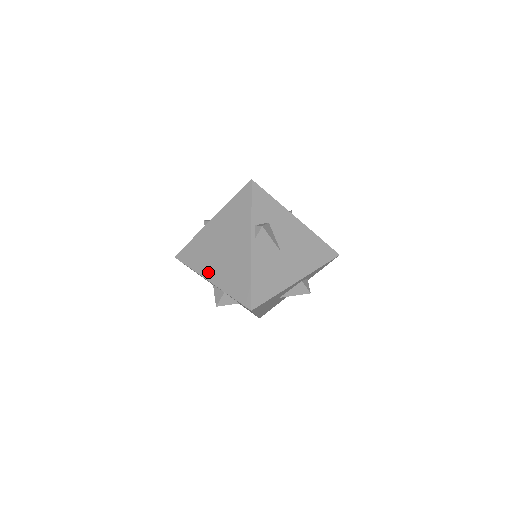
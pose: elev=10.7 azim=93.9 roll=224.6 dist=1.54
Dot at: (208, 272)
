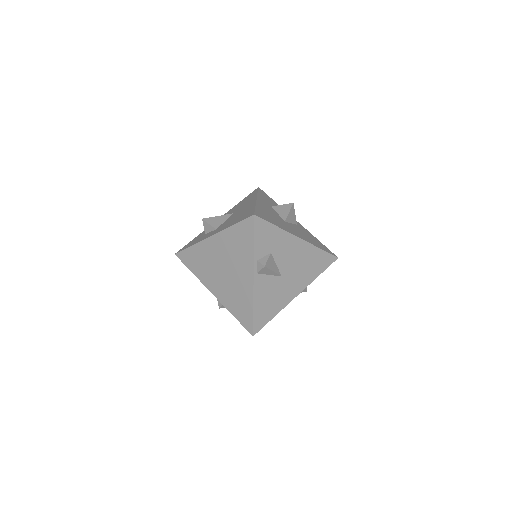
Dot at: (210, 285)
